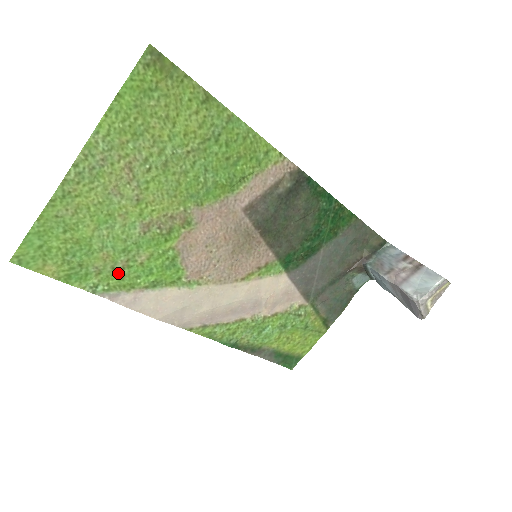
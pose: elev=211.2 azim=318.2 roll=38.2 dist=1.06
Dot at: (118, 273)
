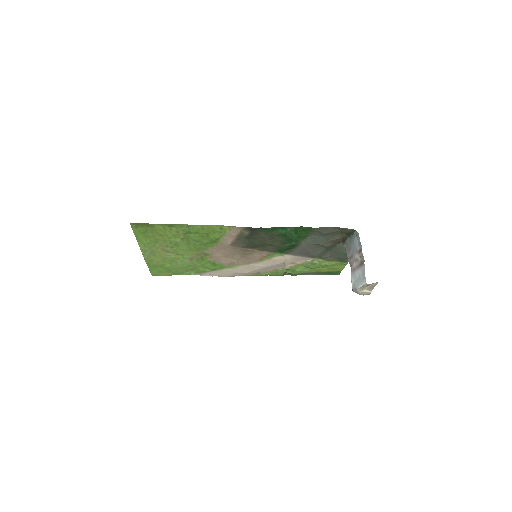
Dot at: (195, 269)
